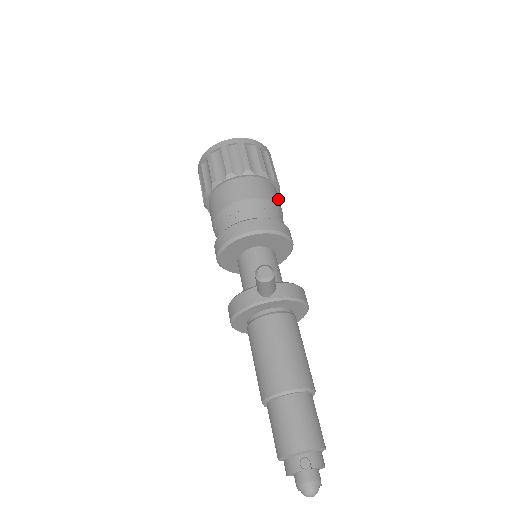
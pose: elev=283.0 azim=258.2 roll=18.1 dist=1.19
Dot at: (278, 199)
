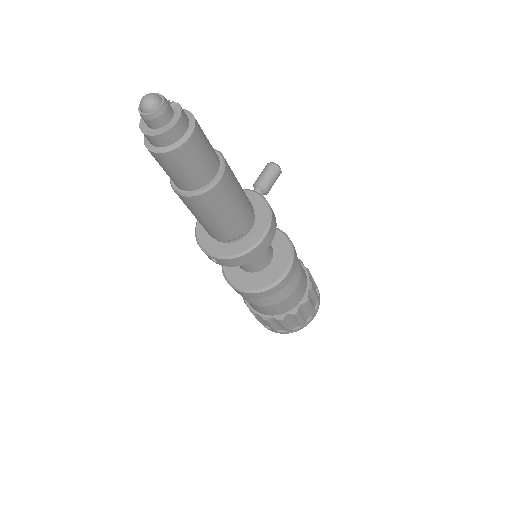
Dot at: (303, 282)
